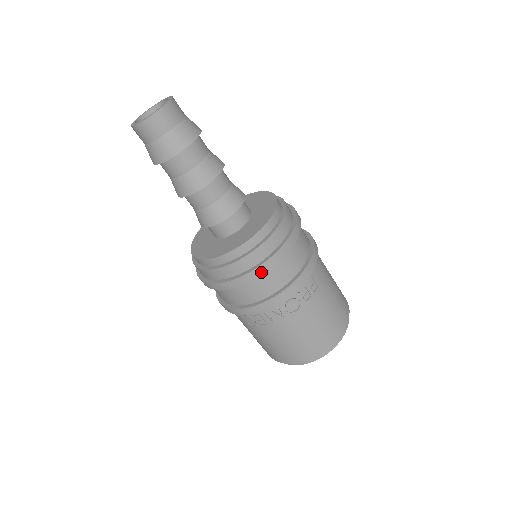
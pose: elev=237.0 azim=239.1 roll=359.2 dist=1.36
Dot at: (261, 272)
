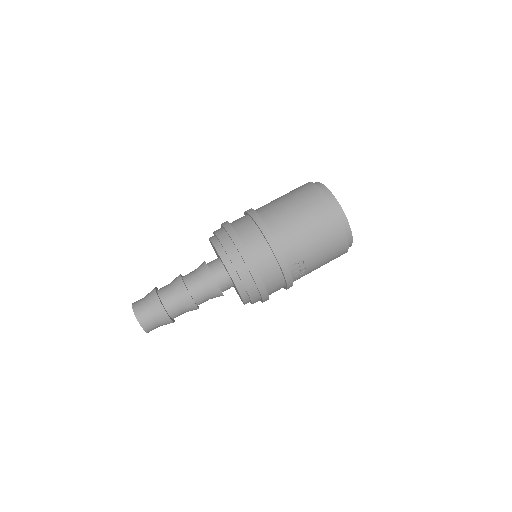
Dot at: occluded
